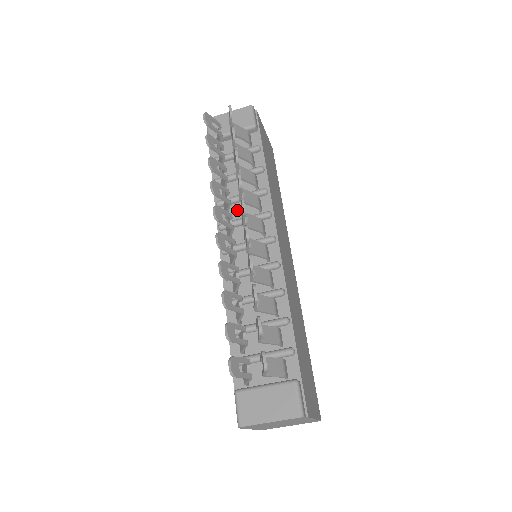
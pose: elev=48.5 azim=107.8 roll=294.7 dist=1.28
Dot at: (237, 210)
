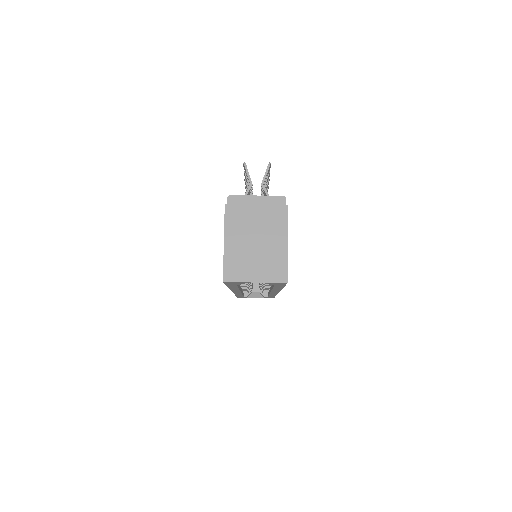
Dot at: occluded
